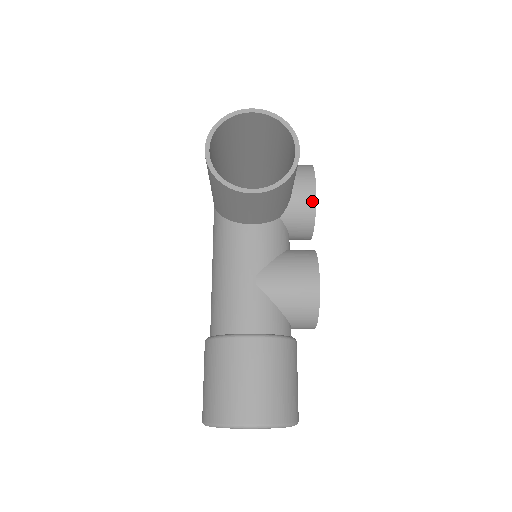
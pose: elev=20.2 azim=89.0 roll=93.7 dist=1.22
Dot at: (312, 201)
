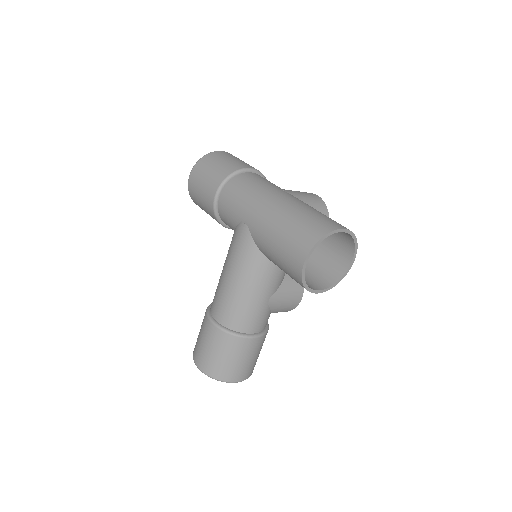
Dot at: occluded
